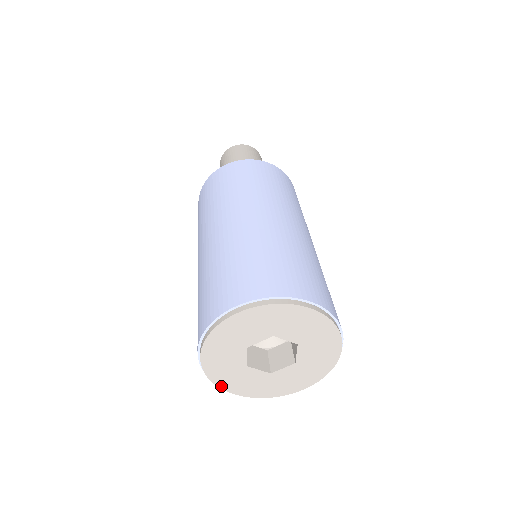
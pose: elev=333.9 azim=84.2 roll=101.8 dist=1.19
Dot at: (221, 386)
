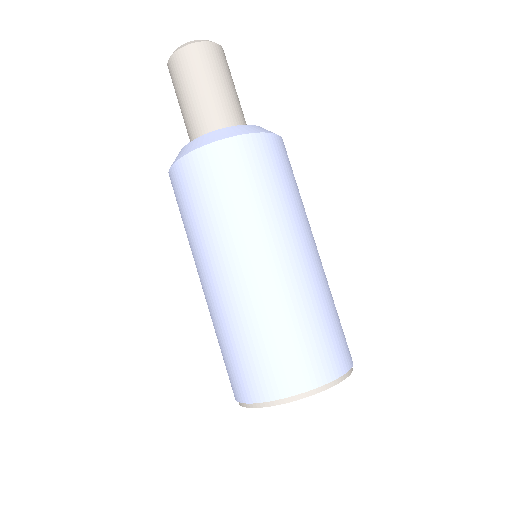
Dot at: occluded
